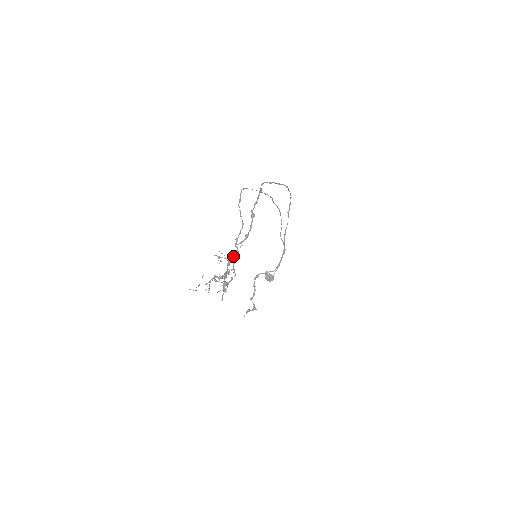
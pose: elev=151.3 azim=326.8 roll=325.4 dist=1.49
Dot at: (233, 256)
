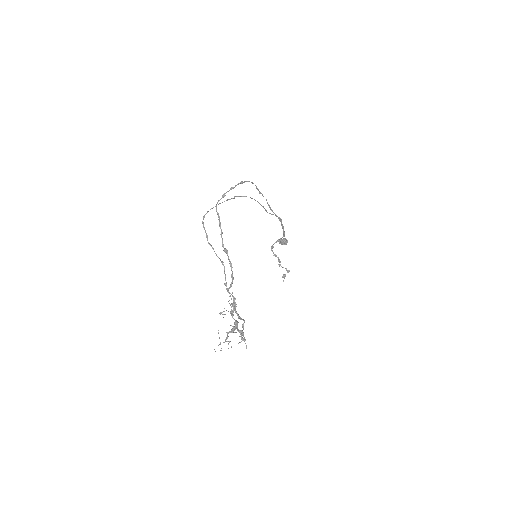
Dot at: occluded
